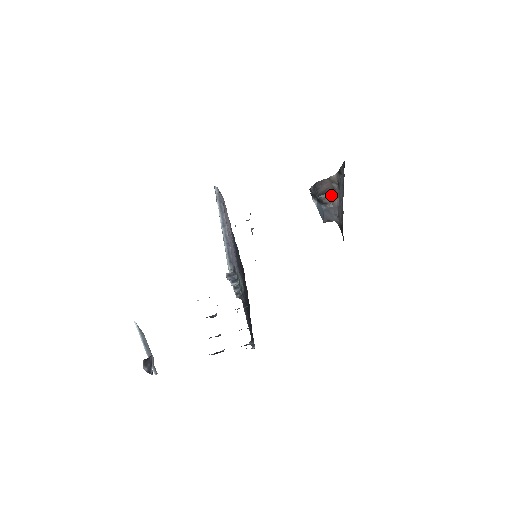
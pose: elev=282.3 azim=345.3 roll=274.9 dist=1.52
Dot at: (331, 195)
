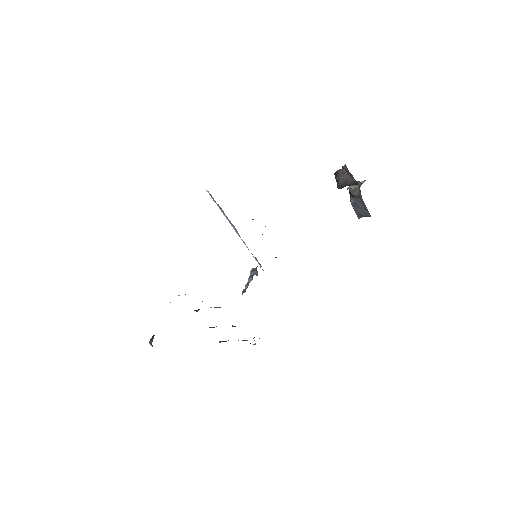
Dot at: (360, 186)
